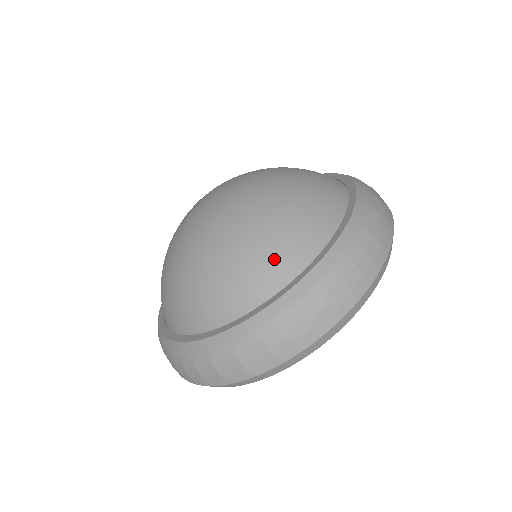
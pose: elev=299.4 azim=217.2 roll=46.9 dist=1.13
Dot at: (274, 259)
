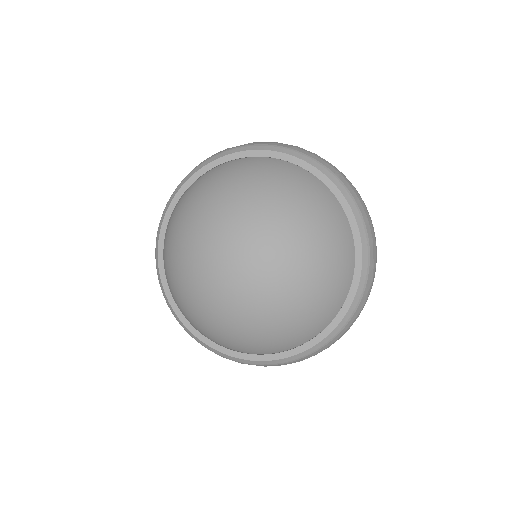
Dot at: (287, 342)
